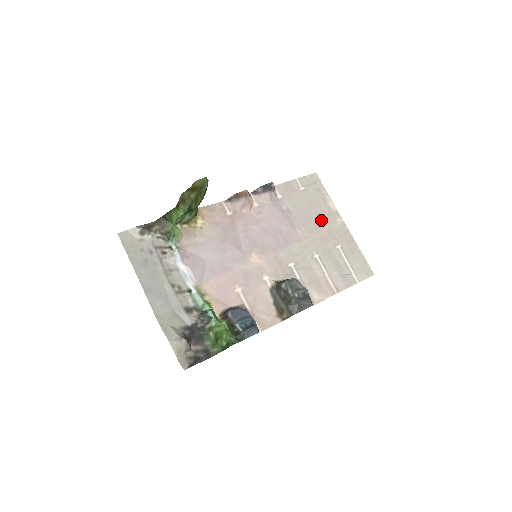
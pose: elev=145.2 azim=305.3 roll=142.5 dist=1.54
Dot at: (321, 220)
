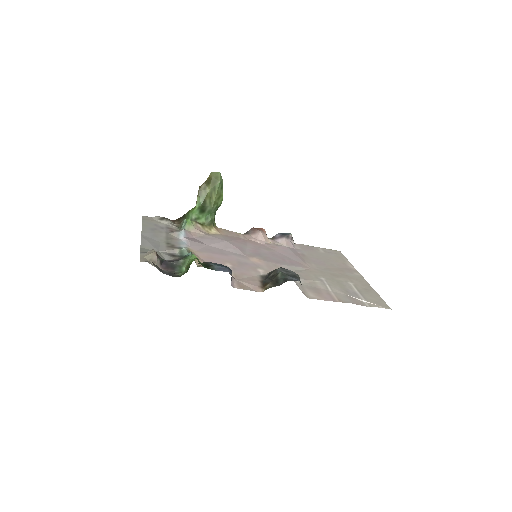
Dot at: (336, 268)
